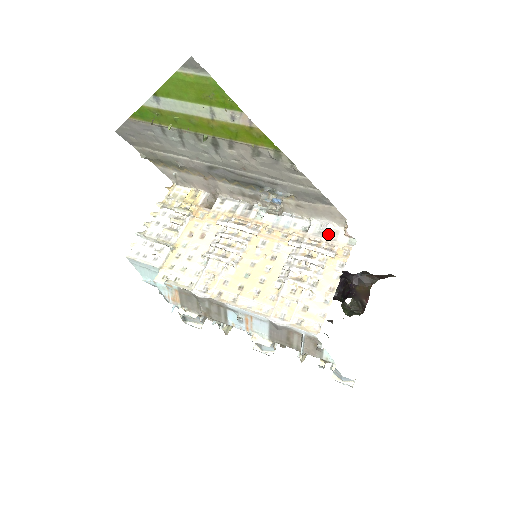
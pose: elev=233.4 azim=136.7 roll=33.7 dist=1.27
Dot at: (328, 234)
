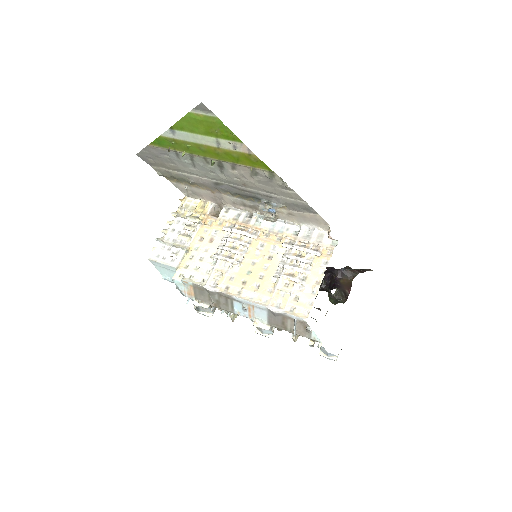
Dot at: (315, 237)
